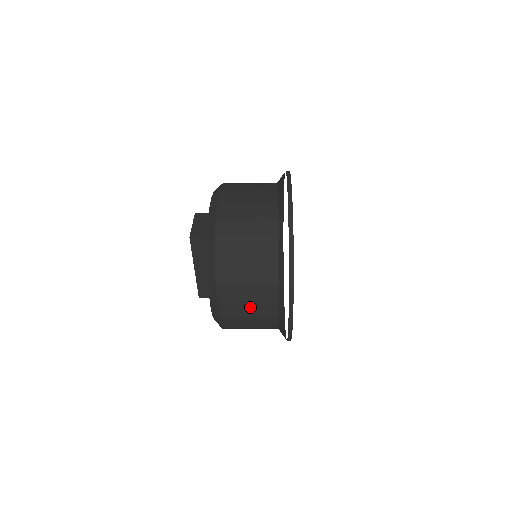
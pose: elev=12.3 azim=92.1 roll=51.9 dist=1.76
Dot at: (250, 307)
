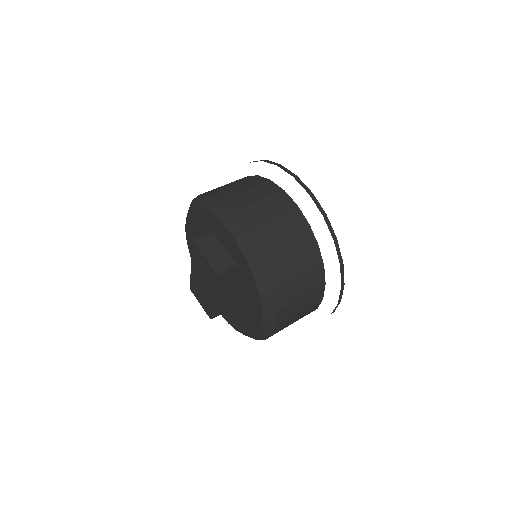
Dot at: (299, 315)
